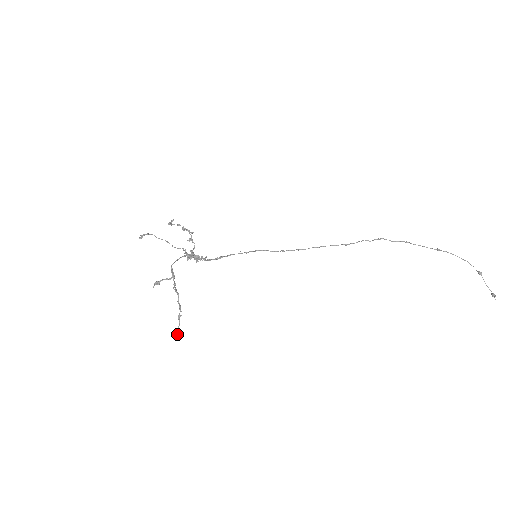
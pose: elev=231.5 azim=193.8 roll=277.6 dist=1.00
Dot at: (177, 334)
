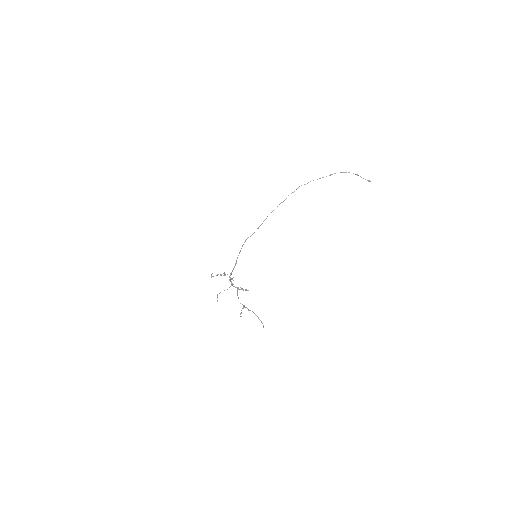
Dot at: occluded
